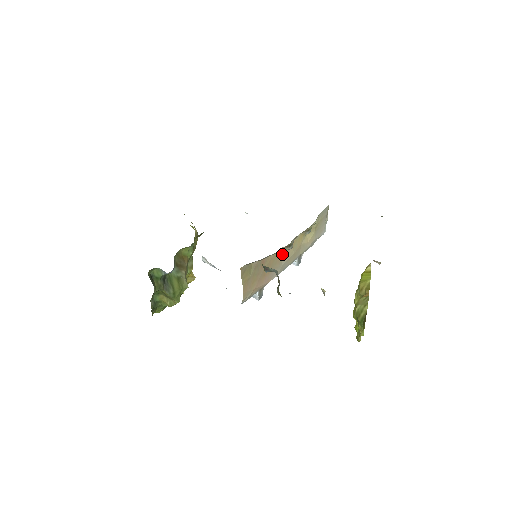
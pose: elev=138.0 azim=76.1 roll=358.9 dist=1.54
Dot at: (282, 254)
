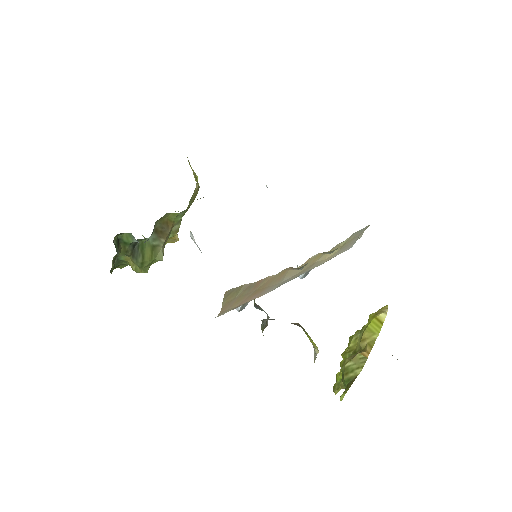
Dot at: (287, 271)
